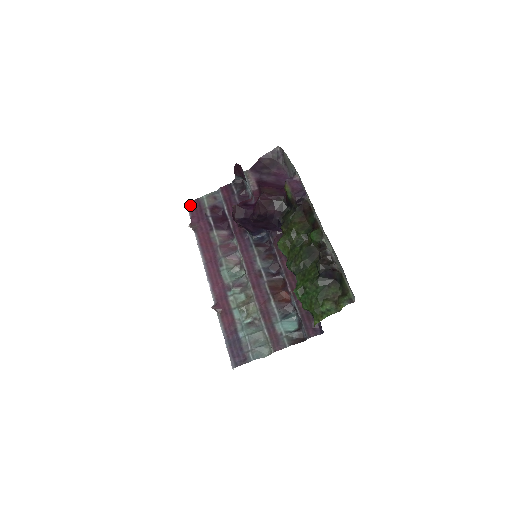
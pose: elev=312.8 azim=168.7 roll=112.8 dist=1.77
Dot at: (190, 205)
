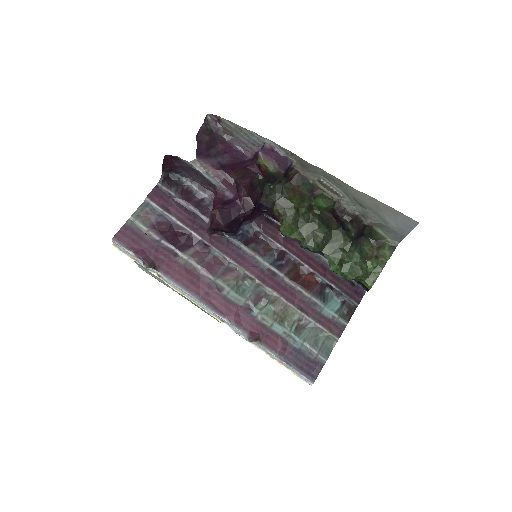
Dot at: (119, 239)
